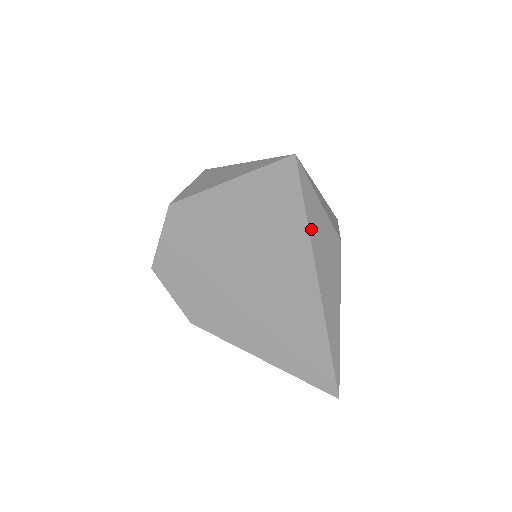
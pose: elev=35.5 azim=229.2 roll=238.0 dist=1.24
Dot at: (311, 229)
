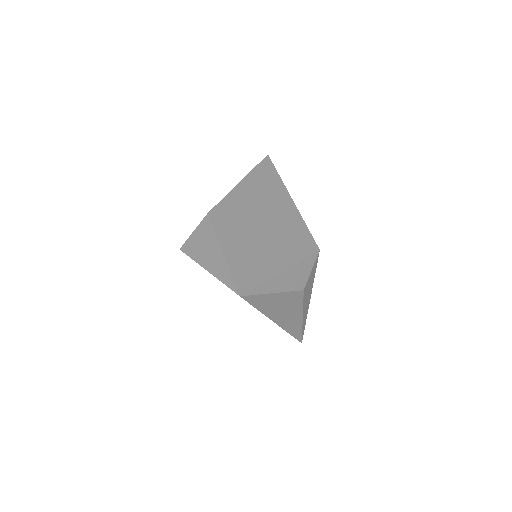
Dot at: (264, 310)
